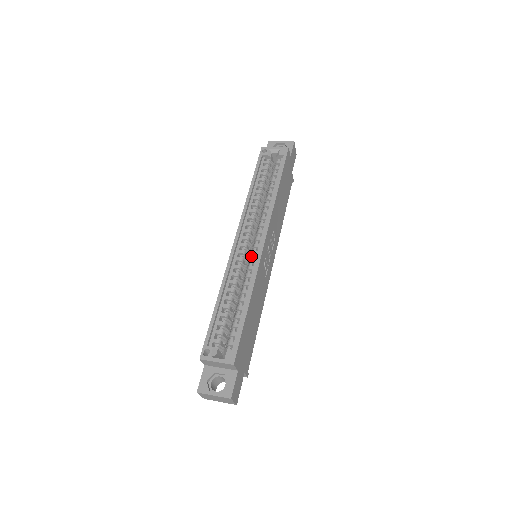
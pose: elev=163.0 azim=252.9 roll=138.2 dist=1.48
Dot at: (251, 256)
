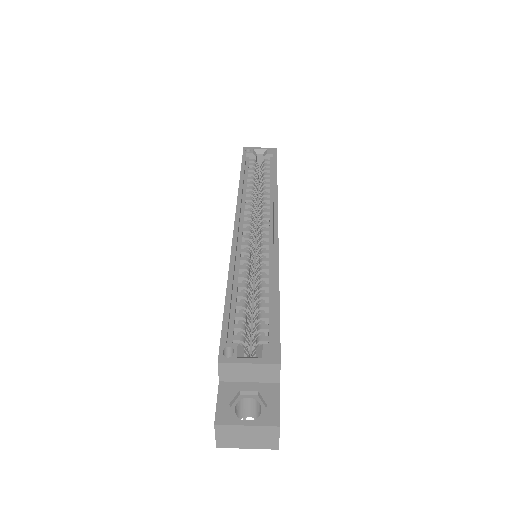
Dot at: (261, 241)
